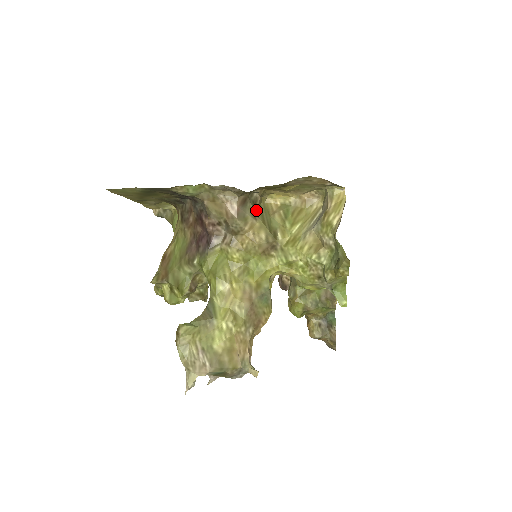
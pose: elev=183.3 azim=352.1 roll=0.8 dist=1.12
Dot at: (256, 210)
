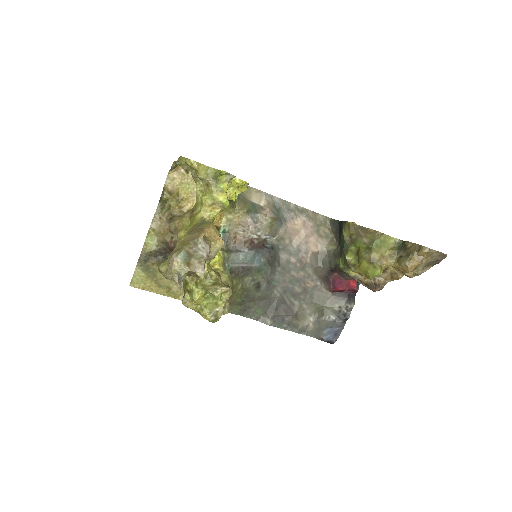
Dot at: occluded
